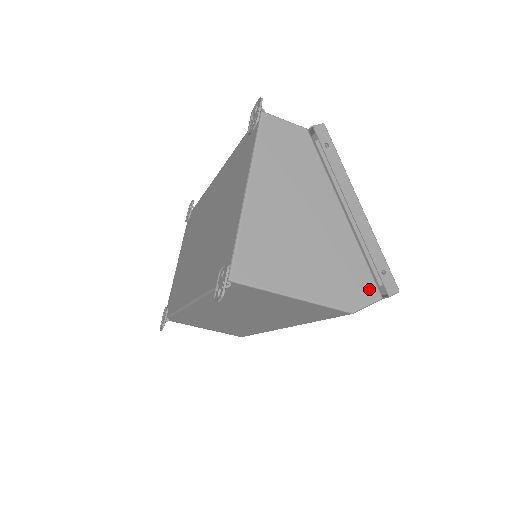
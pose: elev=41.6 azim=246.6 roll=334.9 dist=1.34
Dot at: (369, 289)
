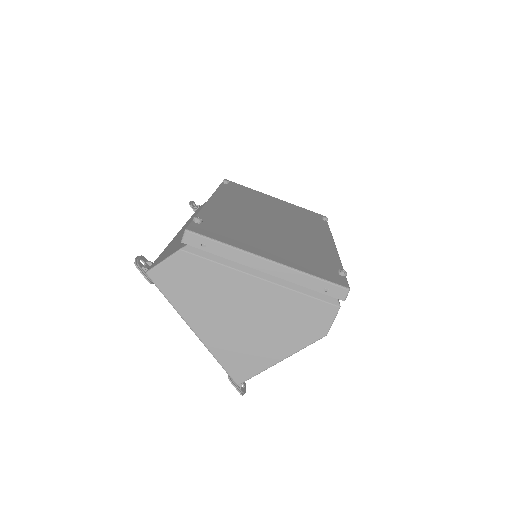
Dot at: (325, 311)
